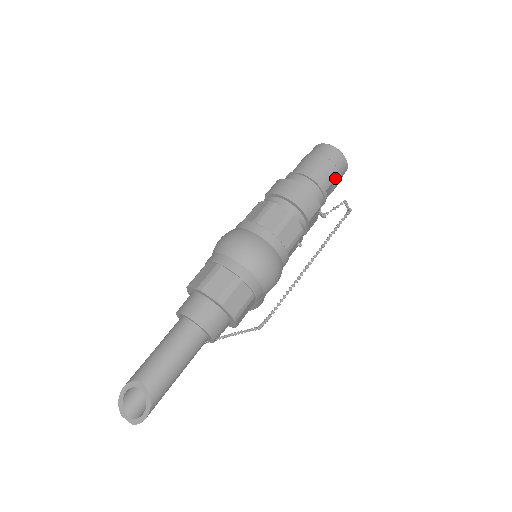
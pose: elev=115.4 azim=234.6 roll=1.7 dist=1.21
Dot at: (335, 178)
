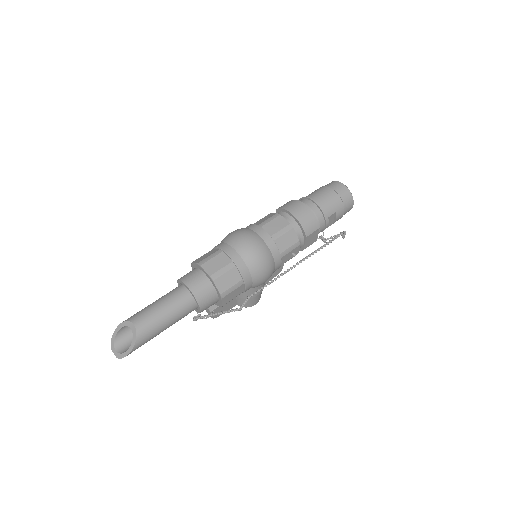
Dot at: (339, 209)
